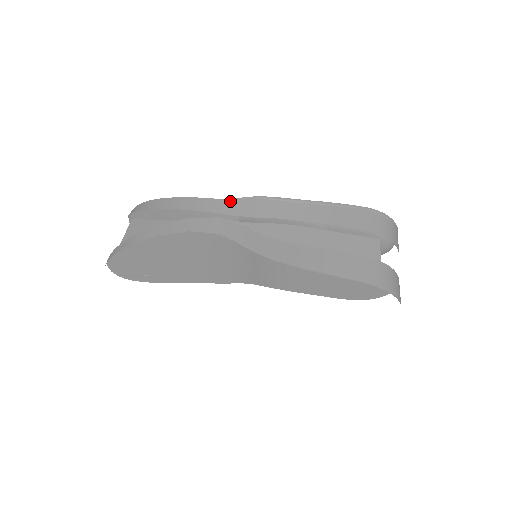
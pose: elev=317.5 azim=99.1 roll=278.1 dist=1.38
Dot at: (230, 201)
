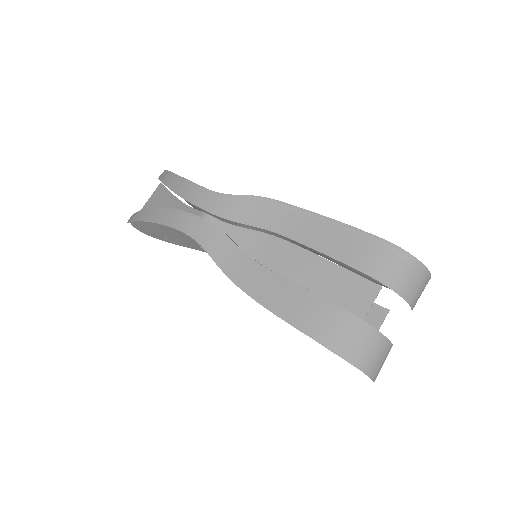
Dot at: (224, 197)
